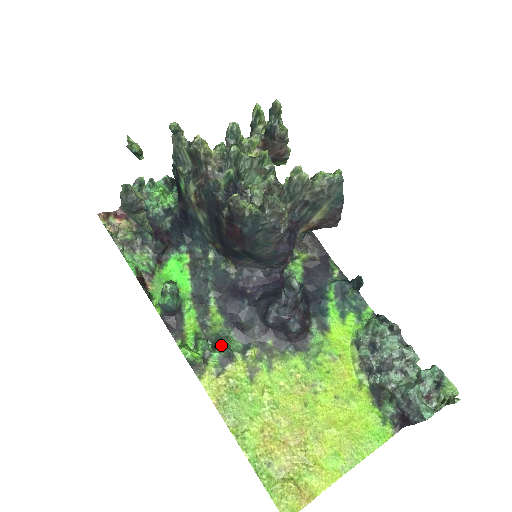
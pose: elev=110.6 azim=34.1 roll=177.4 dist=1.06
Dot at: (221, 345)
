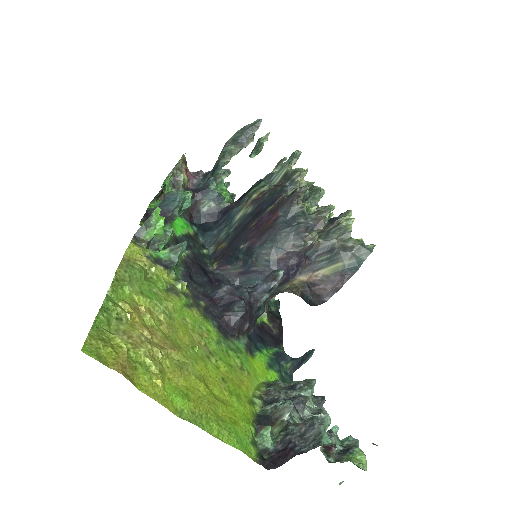
Dot at: (184, 242)
